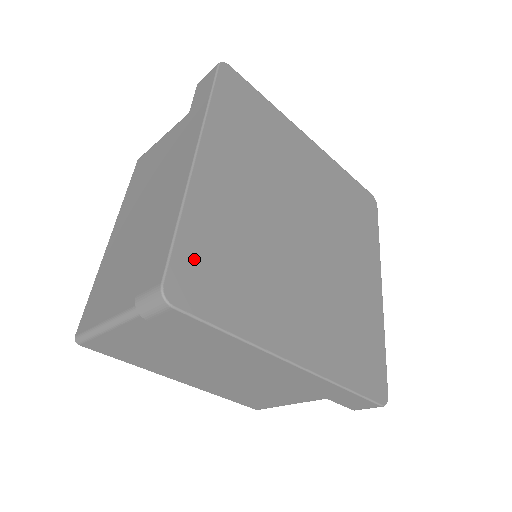
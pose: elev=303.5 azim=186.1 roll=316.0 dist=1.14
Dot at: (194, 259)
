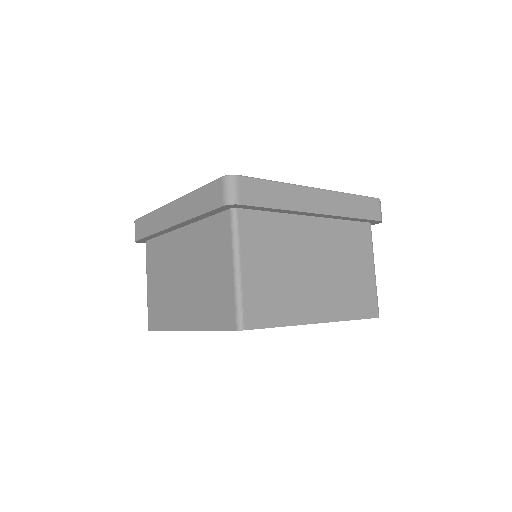
Dot at: occluded
